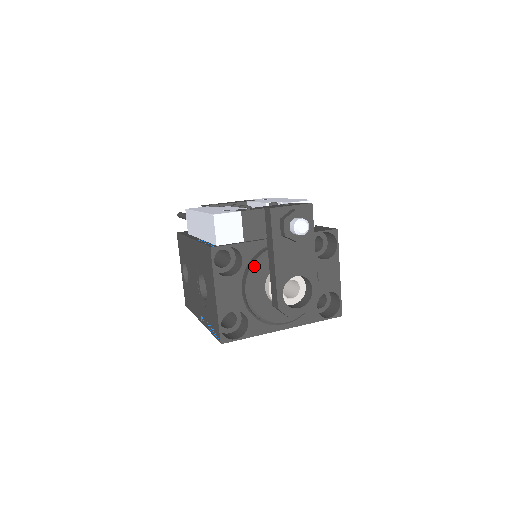
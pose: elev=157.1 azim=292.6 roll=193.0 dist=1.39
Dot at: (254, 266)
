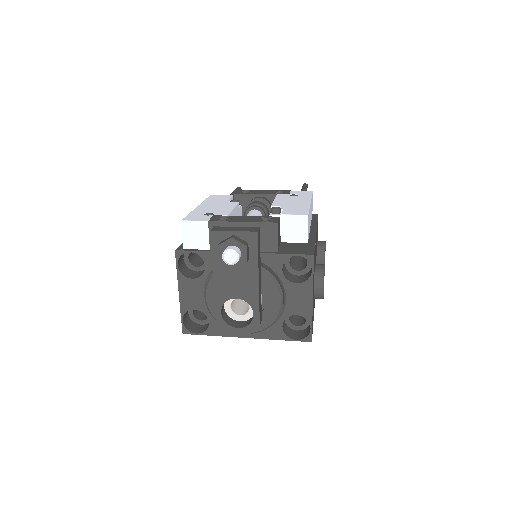
Dot at: occluded
